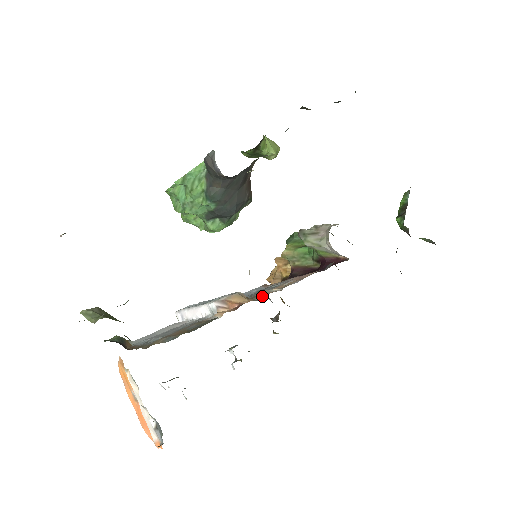
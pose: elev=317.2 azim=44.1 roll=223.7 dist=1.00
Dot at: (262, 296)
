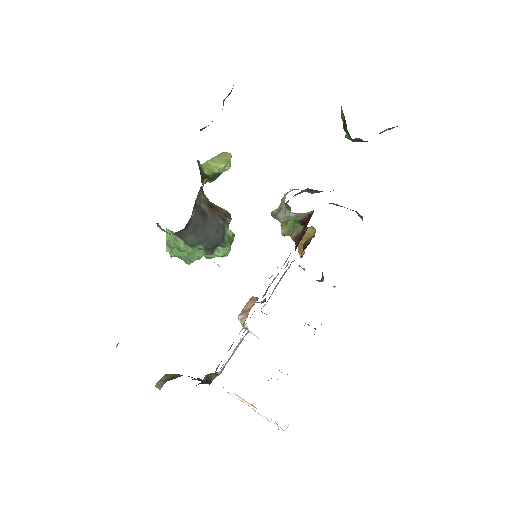
Dot at: (267, 289)
